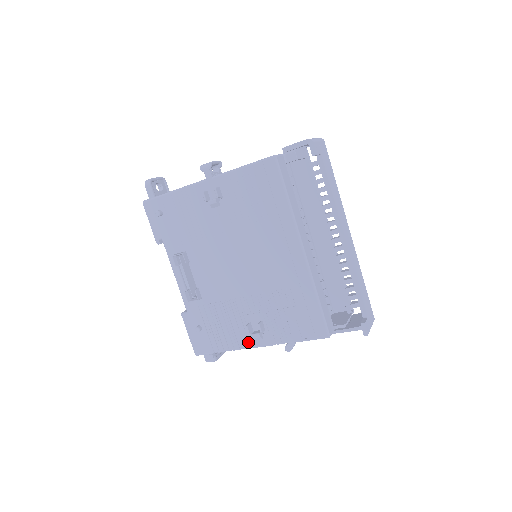
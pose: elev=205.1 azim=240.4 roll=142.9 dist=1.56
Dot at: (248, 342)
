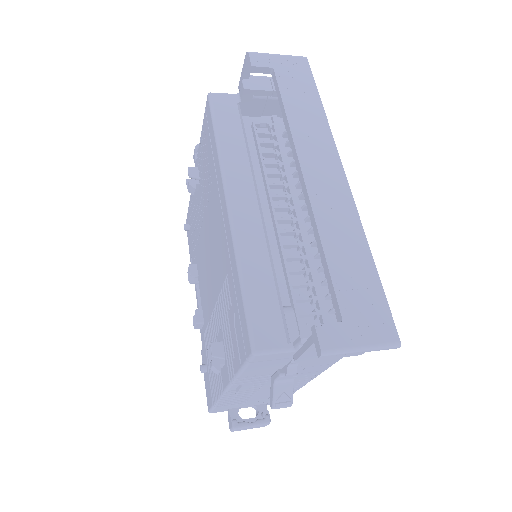
Dot at: (221, 382)
